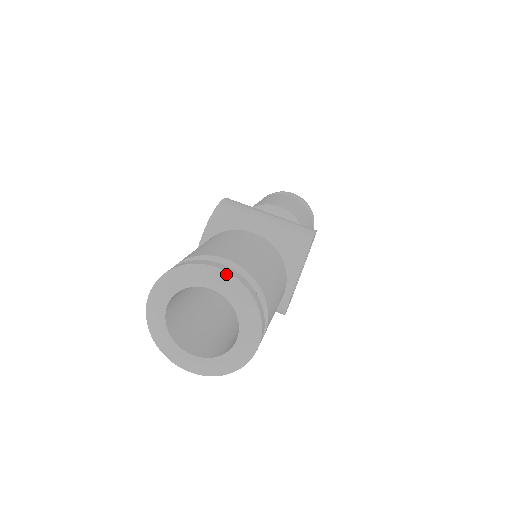
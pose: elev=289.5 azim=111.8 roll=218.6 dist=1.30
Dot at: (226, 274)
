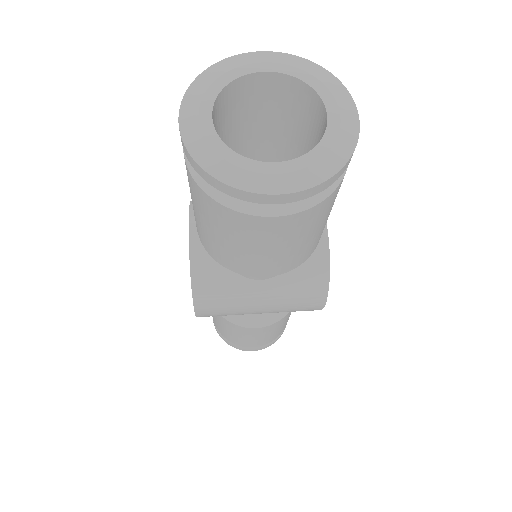
Dot at: (275, 53)
